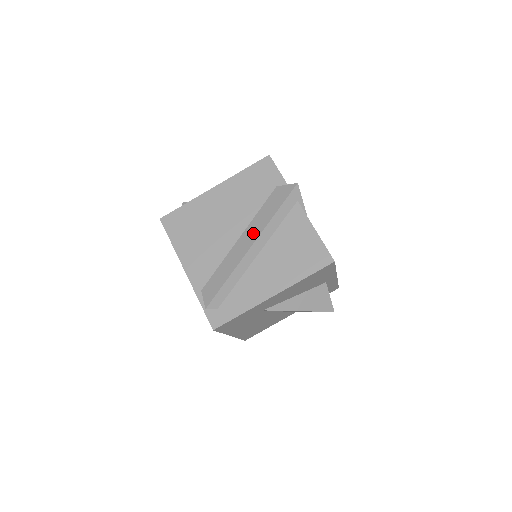
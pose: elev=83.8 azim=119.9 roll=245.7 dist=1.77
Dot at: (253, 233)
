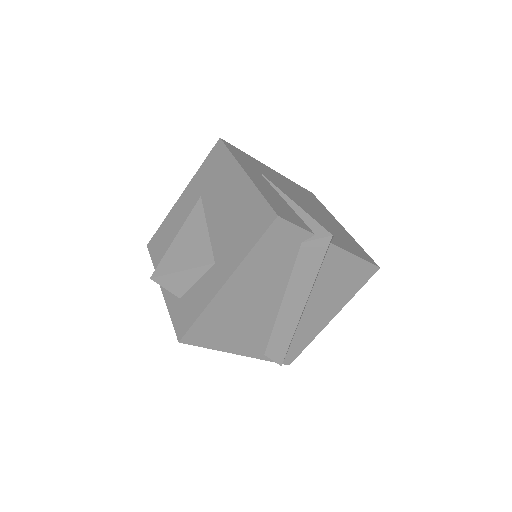
Dot at: (298, 298)
